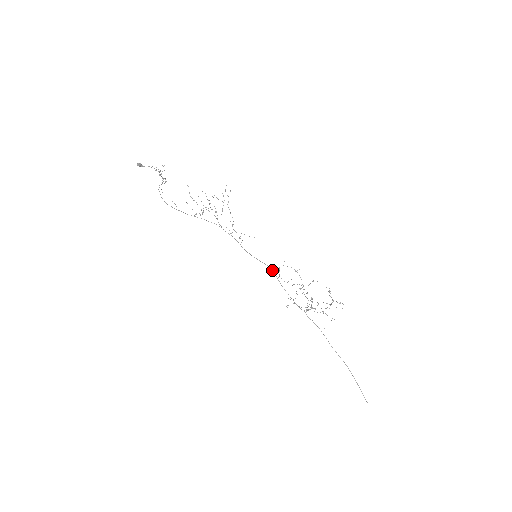
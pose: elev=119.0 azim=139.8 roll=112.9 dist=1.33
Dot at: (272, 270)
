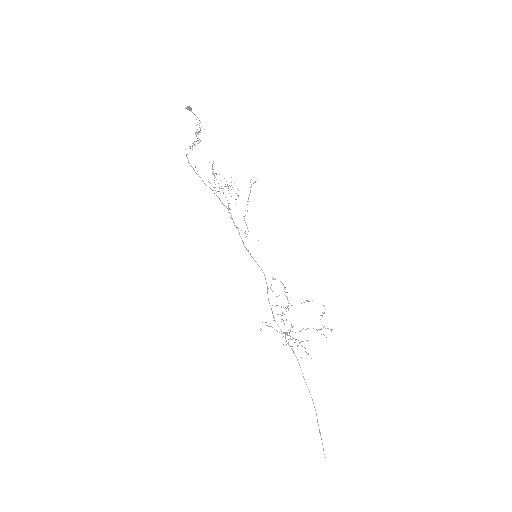
Dot at: (265, 278)
